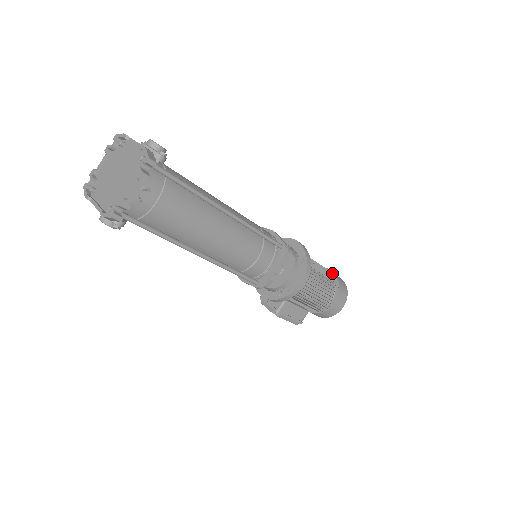
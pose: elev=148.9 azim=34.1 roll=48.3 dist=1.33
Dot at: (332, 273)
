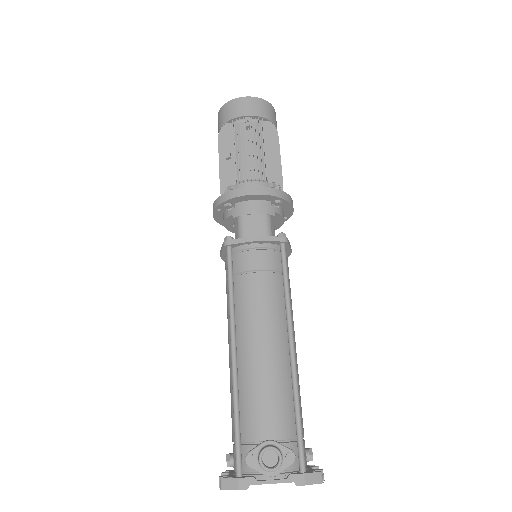
Dot at: (251, 118)
